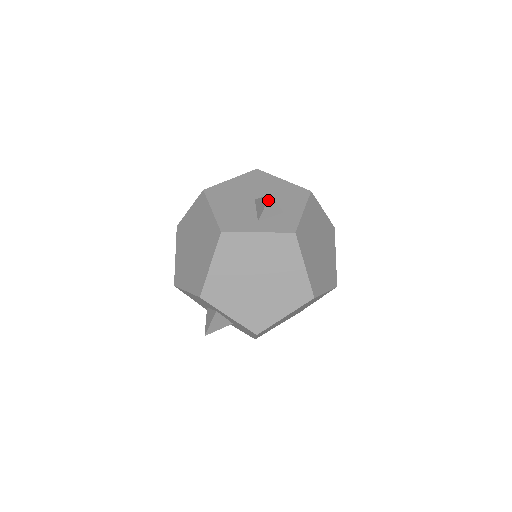
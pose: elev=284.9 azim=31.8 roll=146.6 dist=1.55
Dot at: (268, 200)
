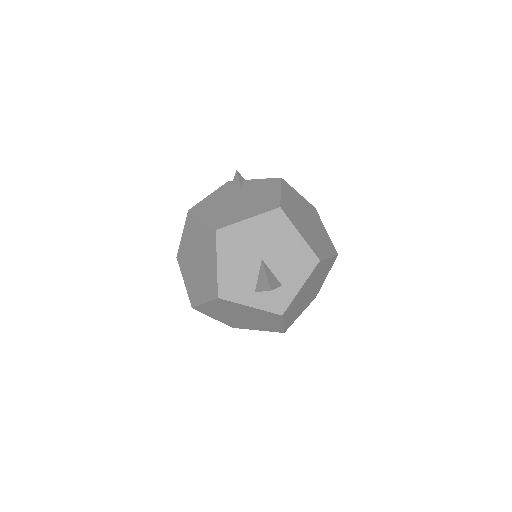
Dot at: (268, 290)
